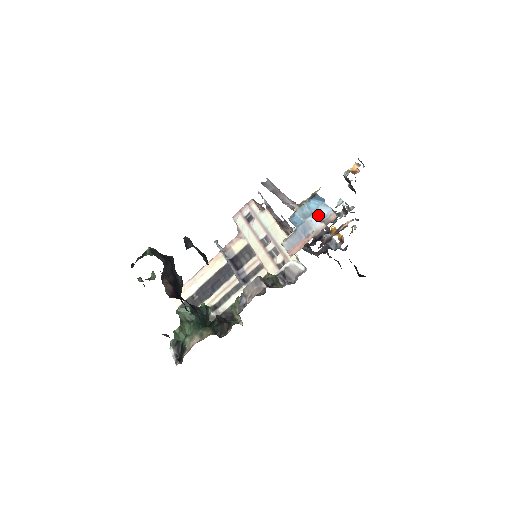
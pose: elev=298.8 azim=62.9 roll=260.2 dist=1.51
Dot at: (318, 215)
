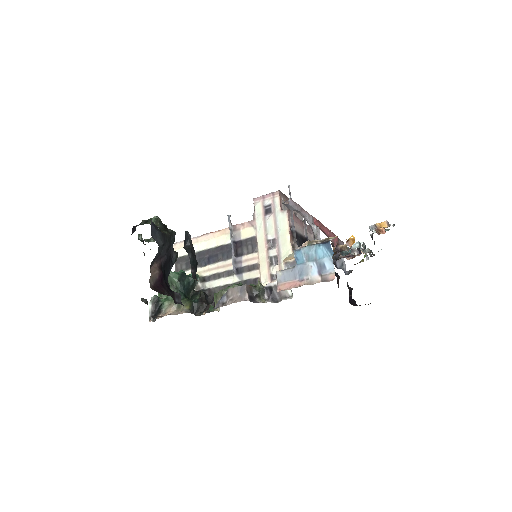
Dot at: (320, 266)
